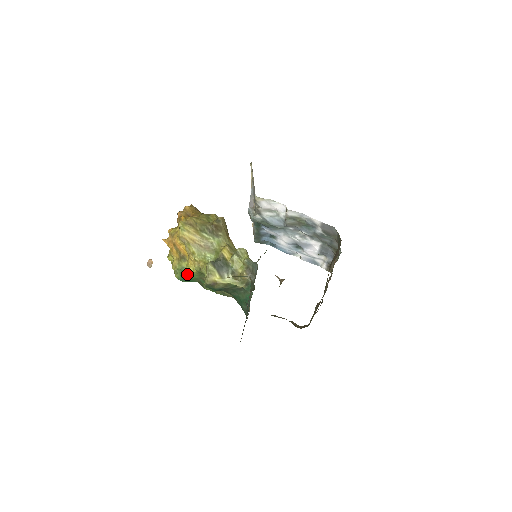
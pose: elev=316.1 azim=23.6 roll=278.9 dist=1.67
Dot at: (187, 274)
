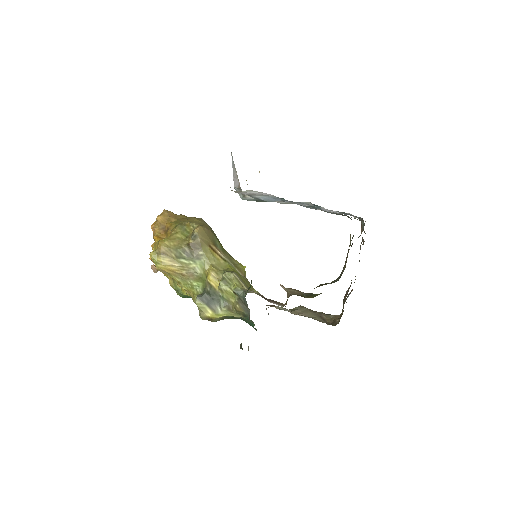
Dot at: (185, 295)
